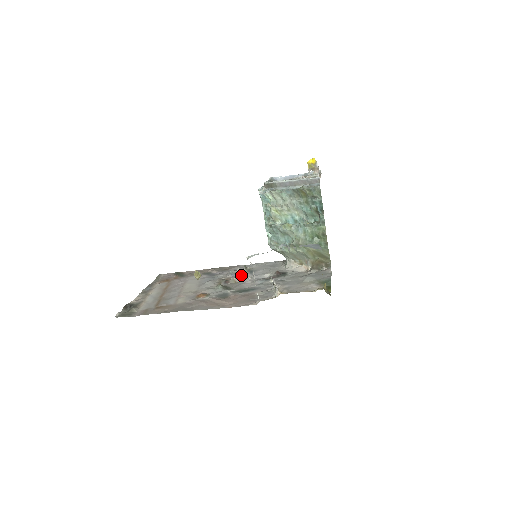
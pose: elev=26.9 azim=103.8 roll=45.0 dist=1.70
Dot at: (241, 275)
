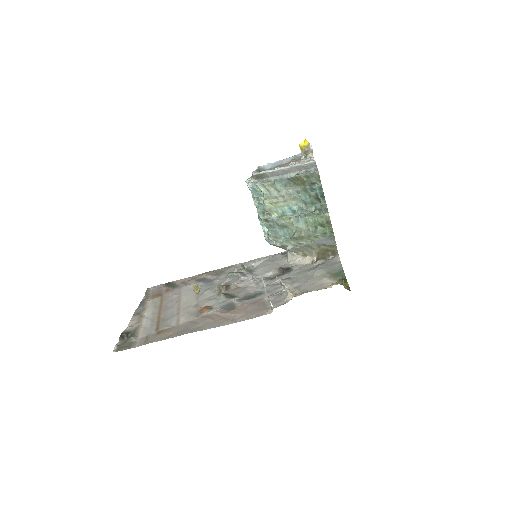
Dot at: (241, 277)
